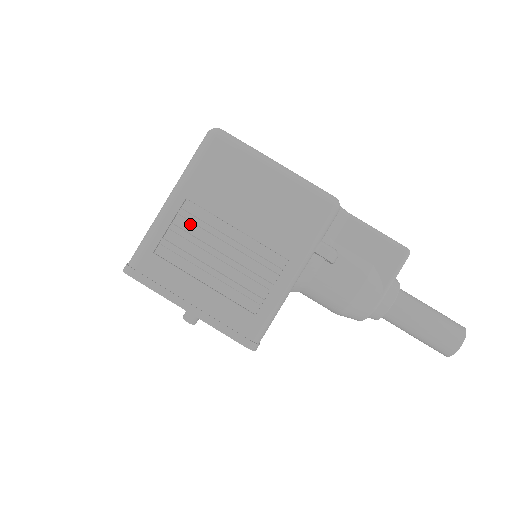
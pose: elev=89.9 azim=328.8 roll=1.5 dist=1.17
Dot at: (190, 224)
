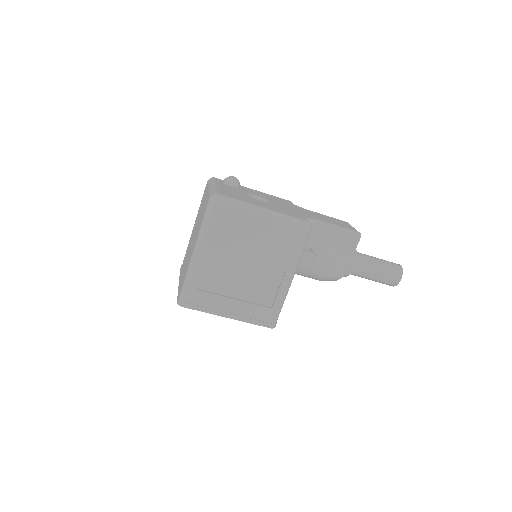
Dot at: (215, 264)
